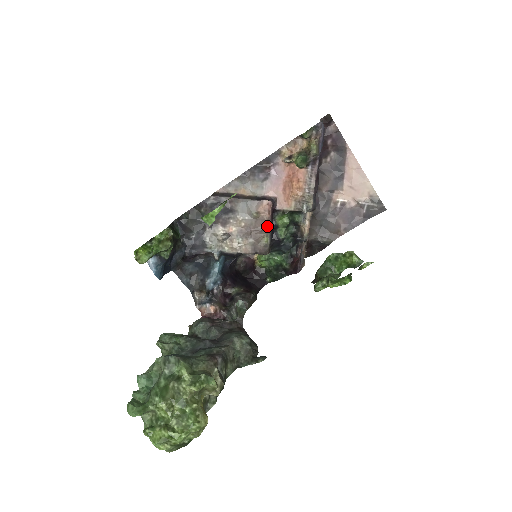
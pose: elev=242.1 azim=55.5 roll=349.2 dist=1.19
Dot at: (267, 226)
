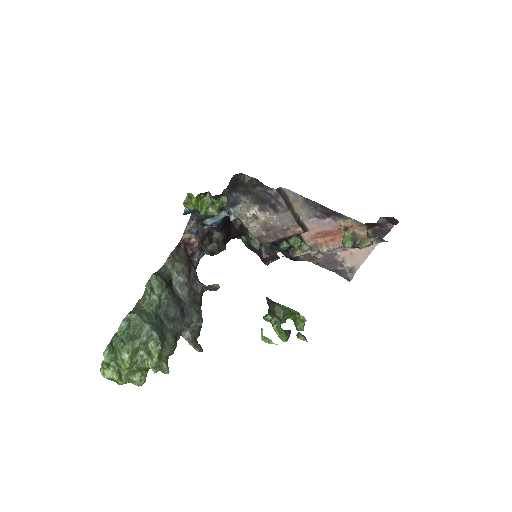
Dot at: (283, 237)
